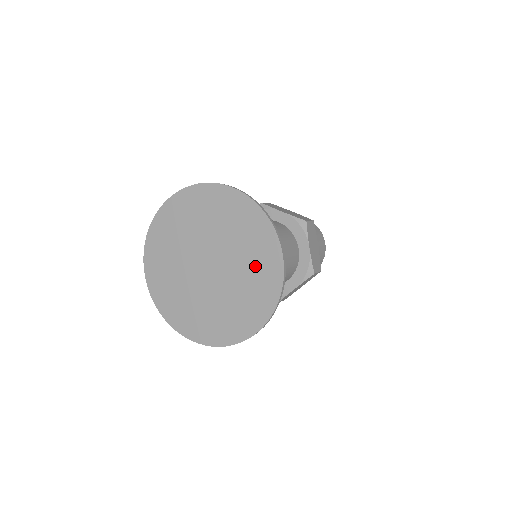
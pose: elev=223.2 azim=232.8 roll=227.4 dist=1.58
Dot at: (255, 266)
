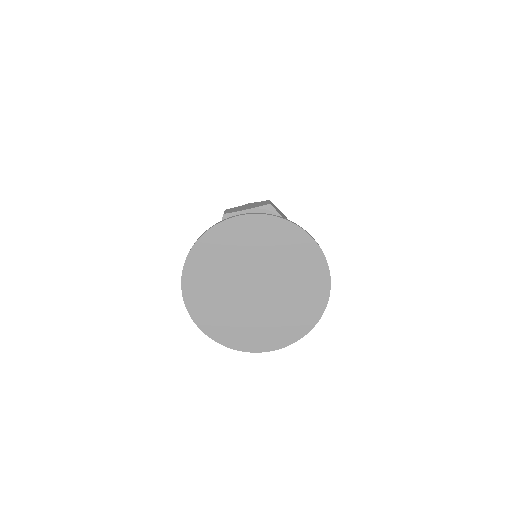
Dot at: (299, 305)
